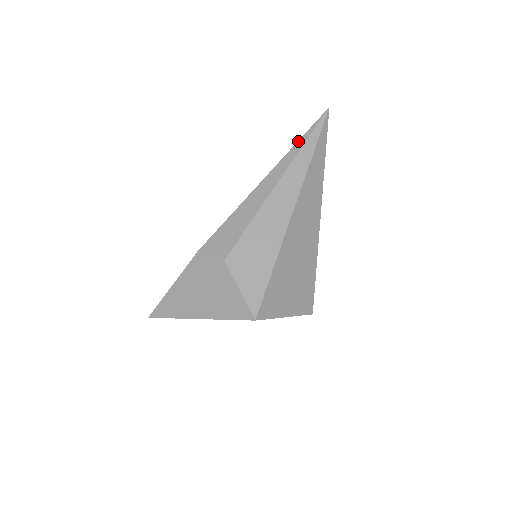
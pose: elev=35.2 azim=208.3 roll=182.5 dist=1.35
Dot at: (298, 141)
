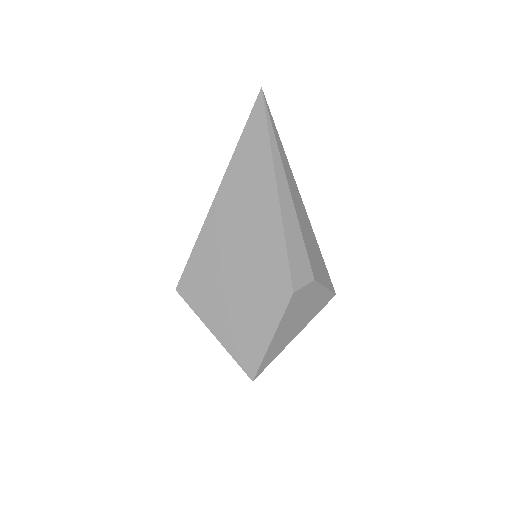
Dot at: (270, 138)
